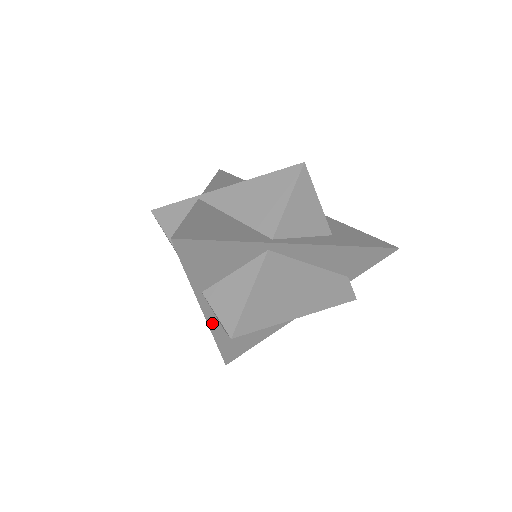
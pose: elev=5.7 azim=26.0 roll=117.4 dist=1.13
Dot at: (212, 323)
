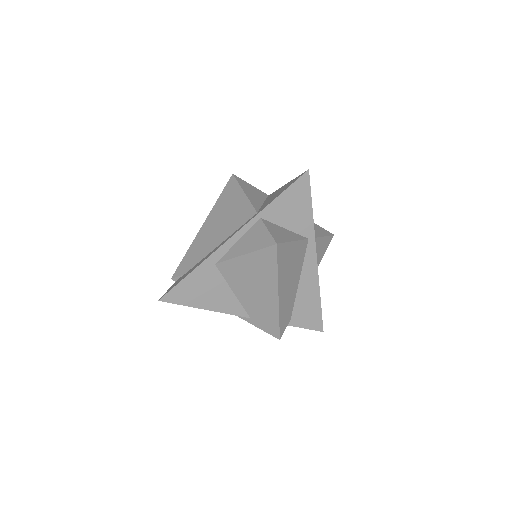
Dot at: (223, 248)
